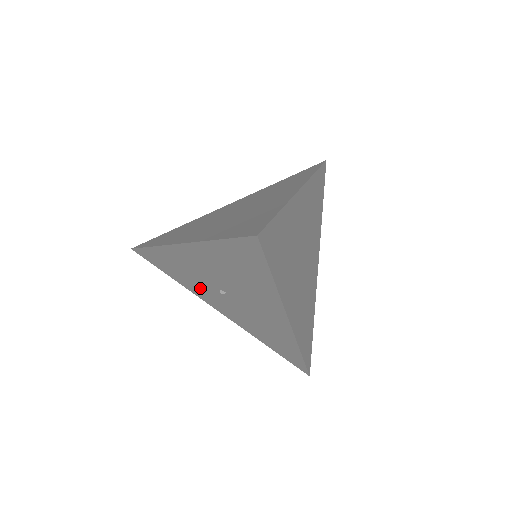
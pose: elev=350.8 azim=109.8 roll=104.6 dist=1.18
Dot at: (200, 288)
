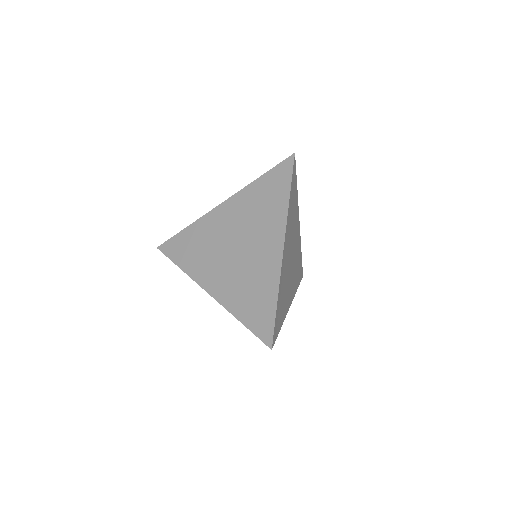
Dot at: occluded
